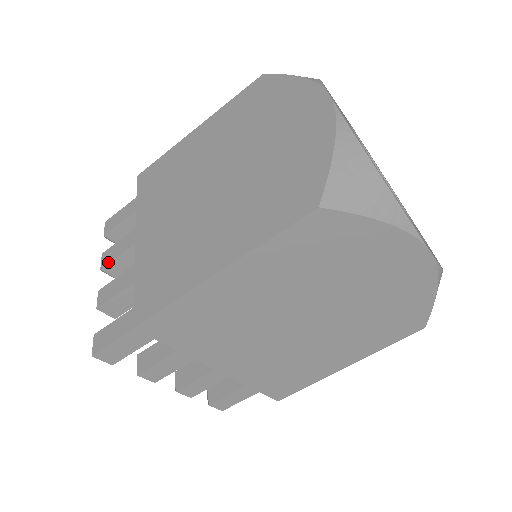
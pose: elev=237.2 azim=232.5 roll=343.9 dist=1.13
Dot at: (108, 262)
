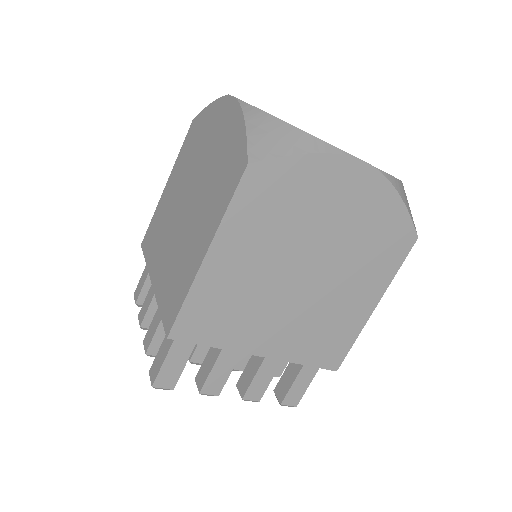
Dot at: (143, 318)
